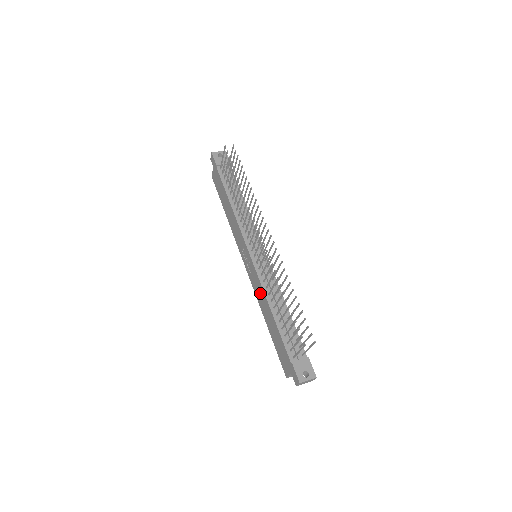
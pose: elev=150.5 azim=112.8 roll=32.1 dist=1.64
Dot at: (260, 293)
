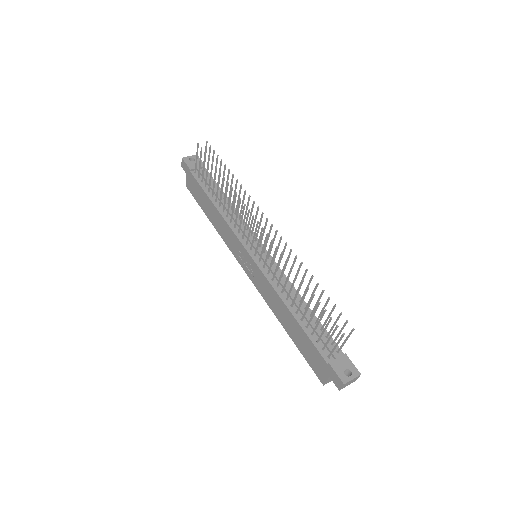
Dot at: (270, 295)
